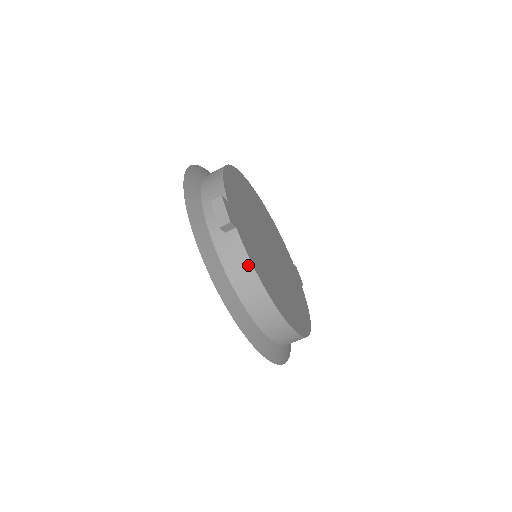
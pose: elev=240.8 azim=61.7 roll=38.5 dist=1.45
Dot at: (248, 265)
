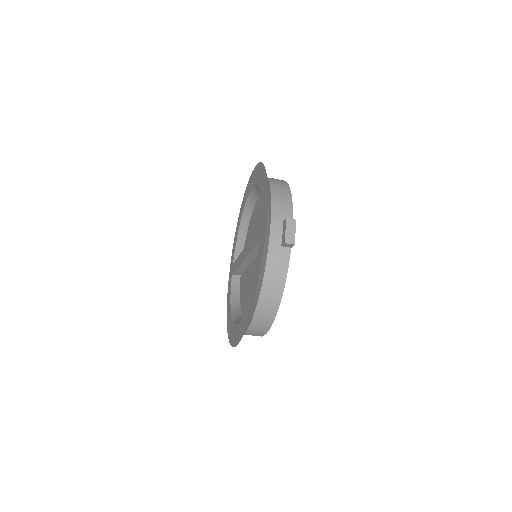
Dot at: (283, 279)
